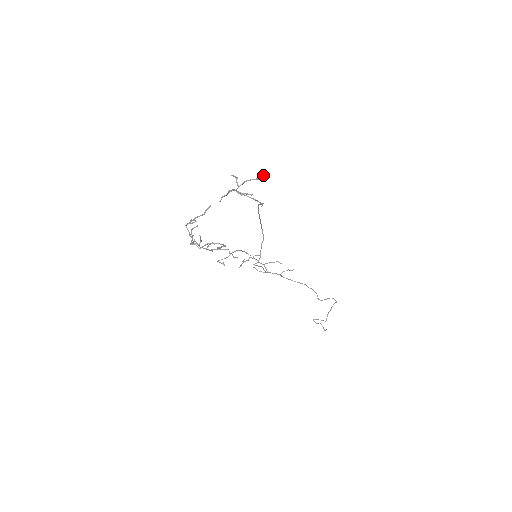
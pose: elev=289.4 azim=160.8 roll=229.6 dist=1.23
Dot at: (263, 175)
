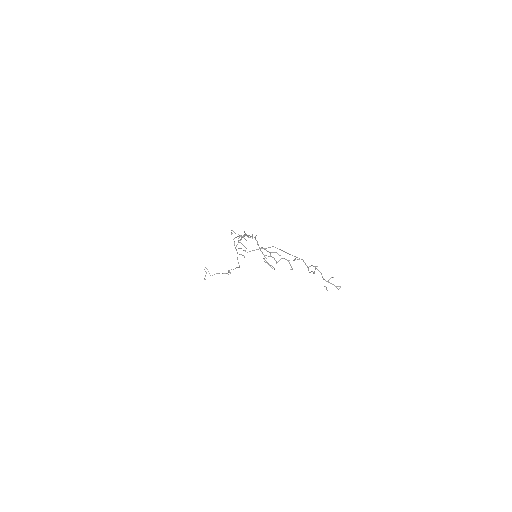
Dot at: occluded
